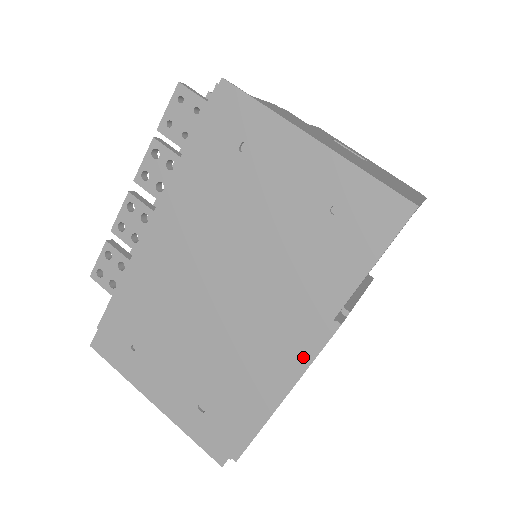
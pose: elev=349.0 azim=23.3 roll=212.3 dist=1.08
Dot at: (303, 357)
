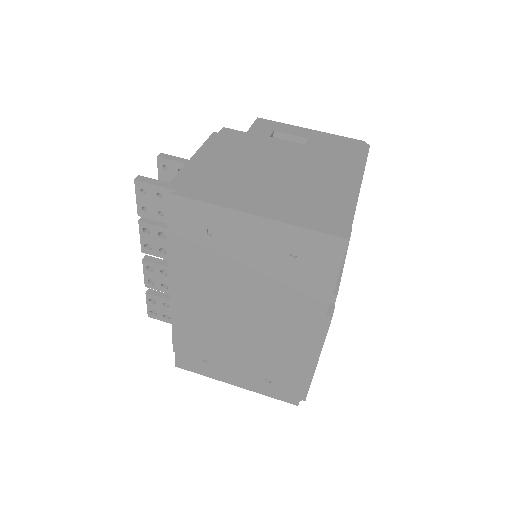
Dot at: (317, 340)
